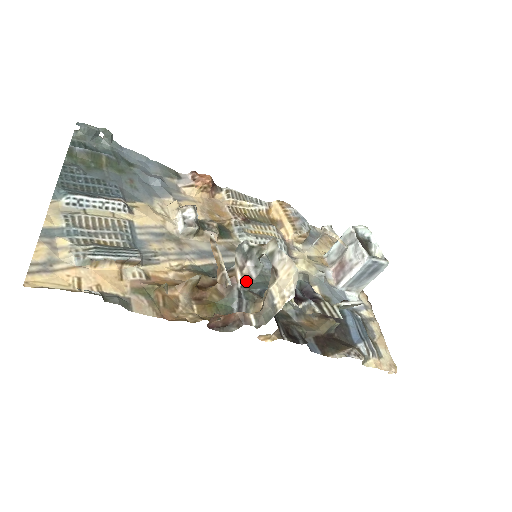
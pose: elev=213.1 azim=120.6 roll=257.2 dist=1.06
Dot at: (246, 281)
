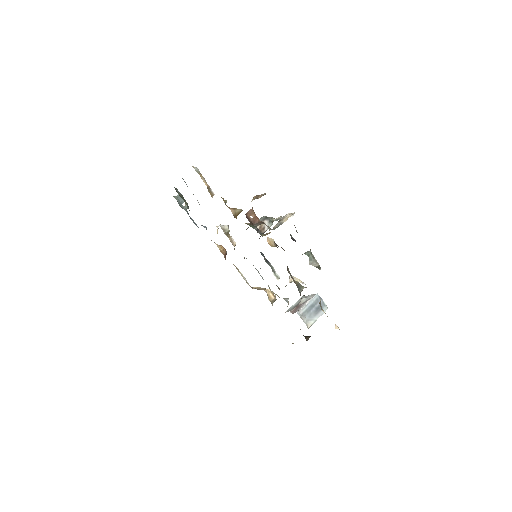
Dot at: (261, 230)
